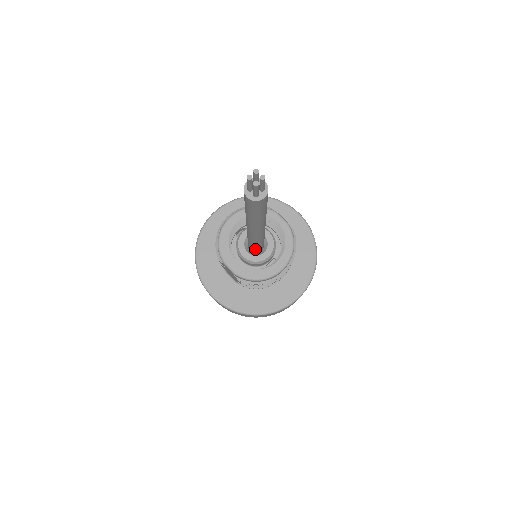
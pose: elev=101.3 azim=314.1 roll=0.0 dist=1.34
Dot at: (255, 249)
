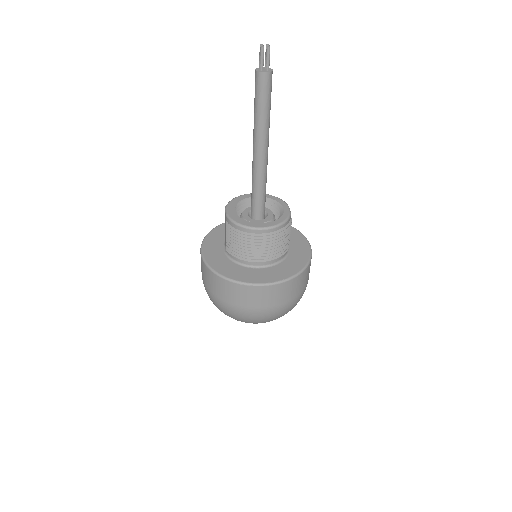
Dot at: (253, 208)
